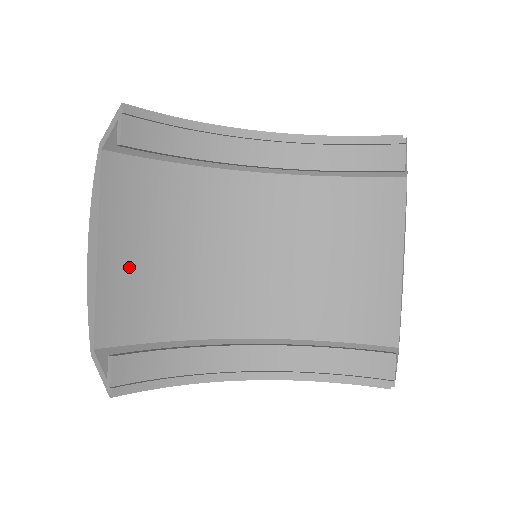
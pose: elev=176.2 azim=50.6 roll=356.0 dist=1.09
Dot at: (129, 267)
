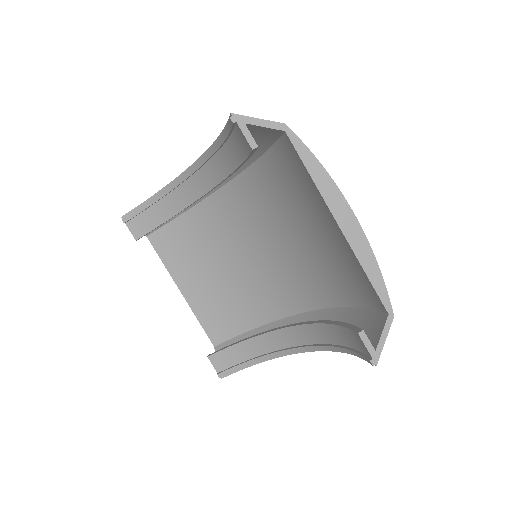
Dot at: (205, 292)
